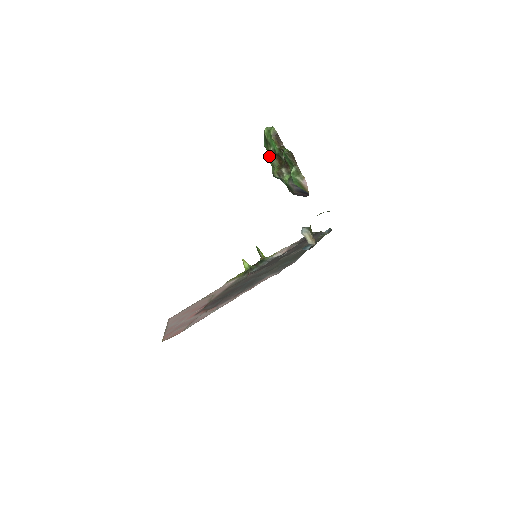
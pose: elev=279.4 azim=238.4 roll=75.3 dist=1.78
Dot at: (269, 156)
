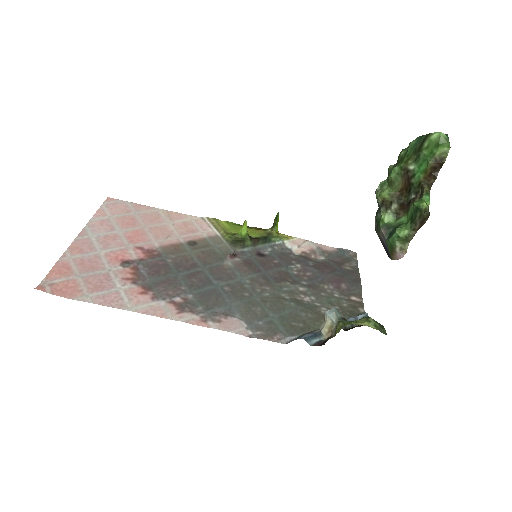
Dot at: (399, 168)
